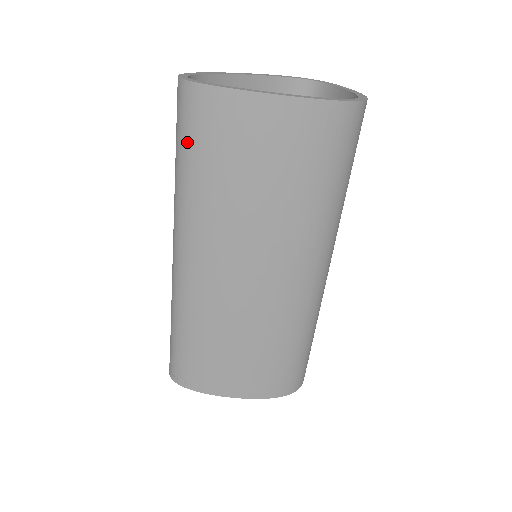
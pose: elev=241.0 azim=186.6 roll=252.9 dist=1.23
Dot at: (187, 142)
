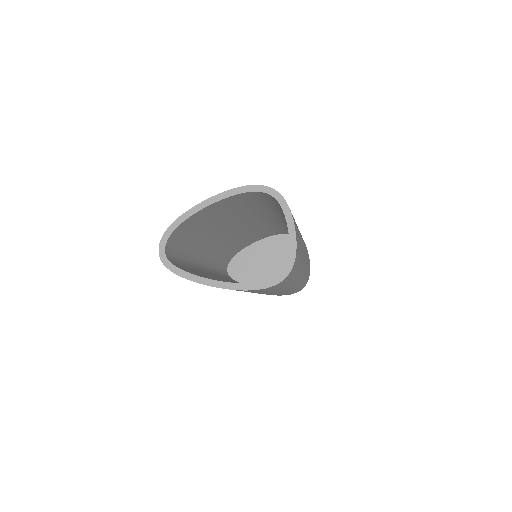
Dot at: occluded
